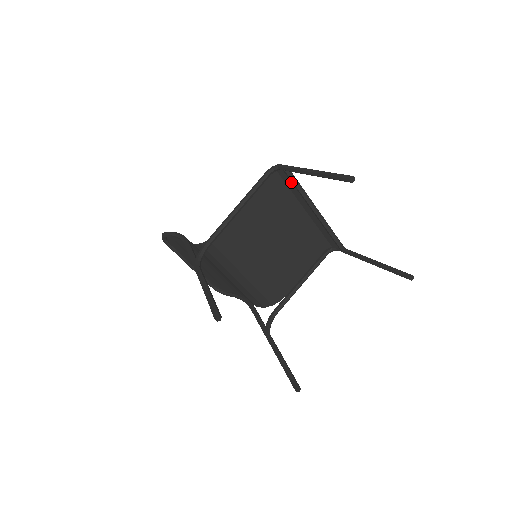
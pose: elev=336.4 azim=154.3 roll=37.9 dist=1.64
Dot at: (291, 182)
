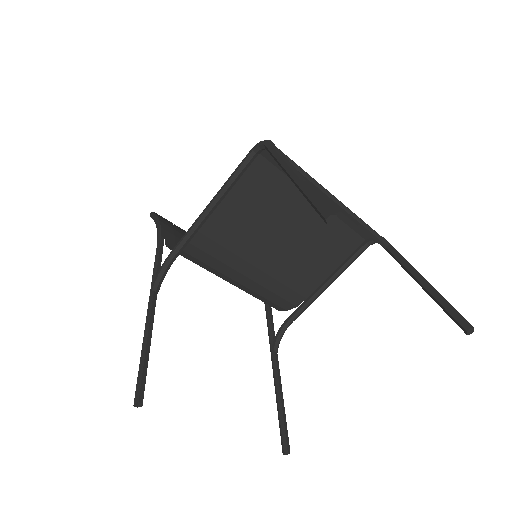
Dot at: occluded
